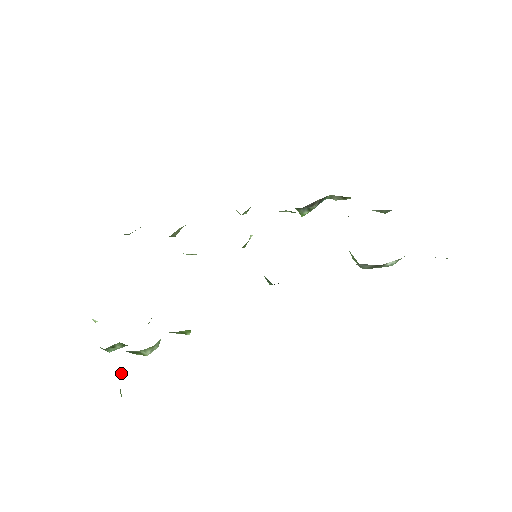
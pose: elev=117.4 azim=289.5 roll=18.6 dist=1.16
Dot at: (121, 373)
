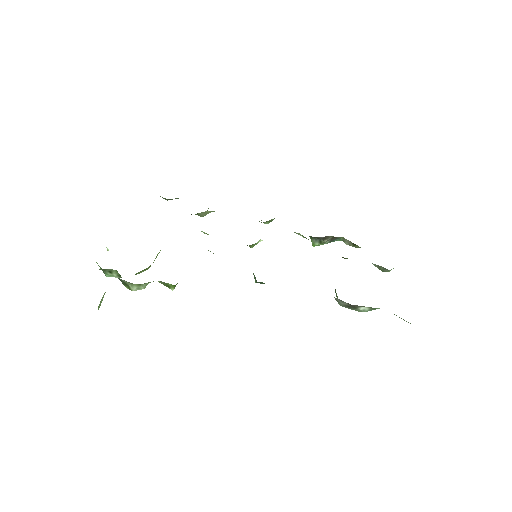
Dot at: occluded
